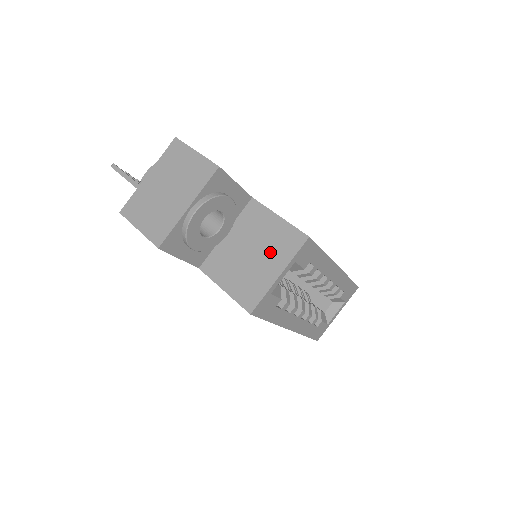
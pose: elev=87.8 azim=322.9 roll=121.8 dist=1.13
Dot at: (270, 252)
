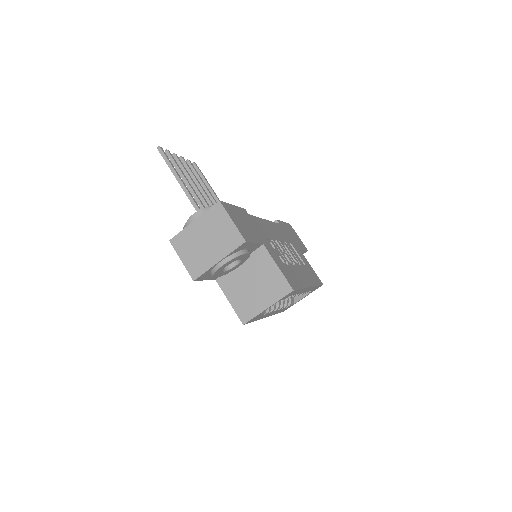
Dot at: (266, 290)
